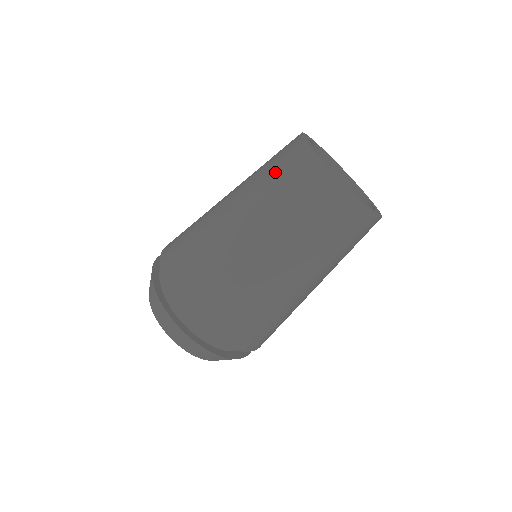
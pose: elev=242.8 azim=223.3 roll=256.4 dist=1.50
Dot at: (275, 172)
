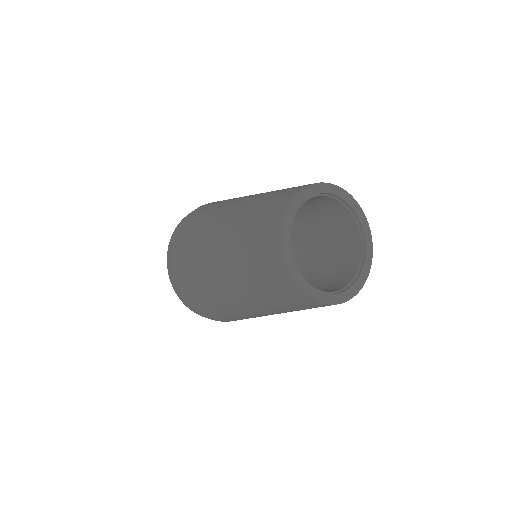
Dot at: (253, 236)
